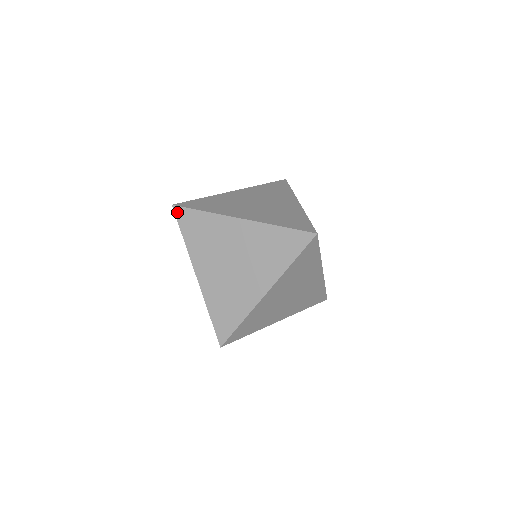
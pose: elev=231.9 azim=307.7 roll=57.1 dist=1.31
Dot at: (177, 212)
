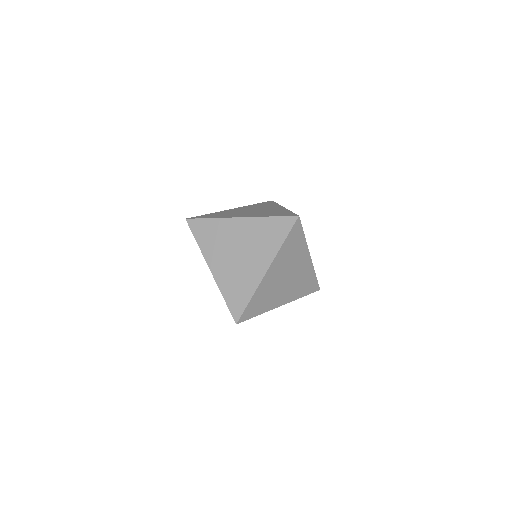
Dot at: (190, 223)
